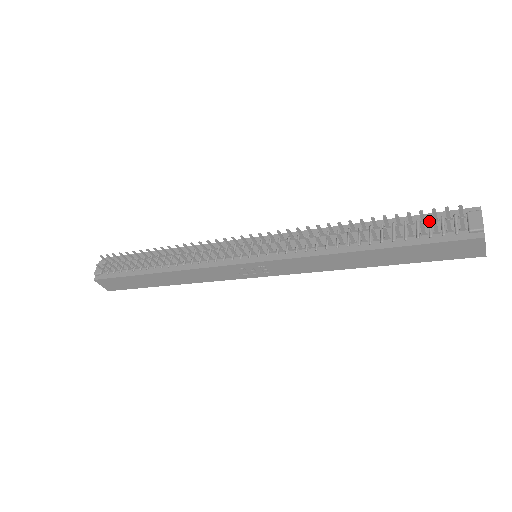
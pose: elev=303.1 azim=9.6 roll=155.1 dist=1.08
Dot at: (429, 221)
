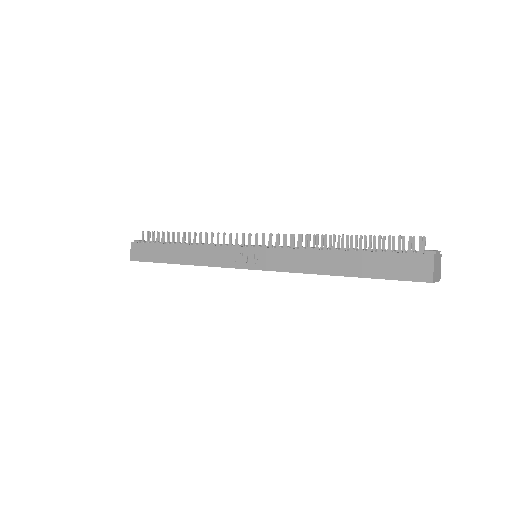
Dot at: occluded
